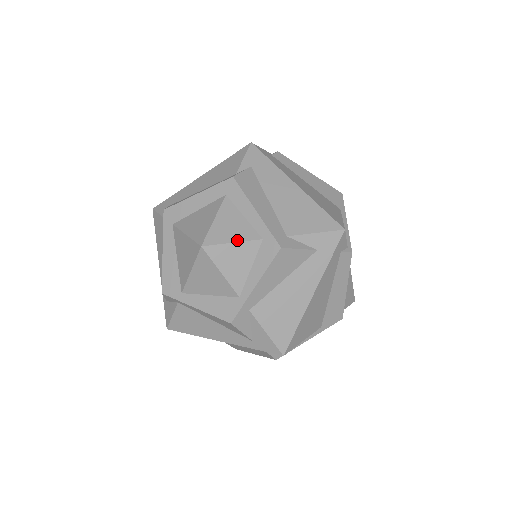
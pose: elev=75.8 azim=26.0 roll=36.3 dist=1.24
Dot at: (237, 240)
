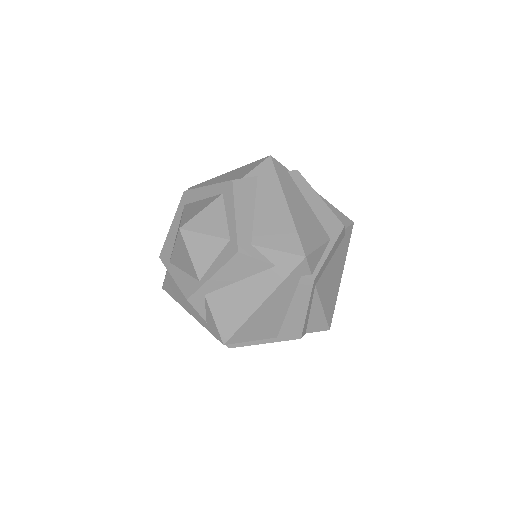
Dot at: (209, 233)
